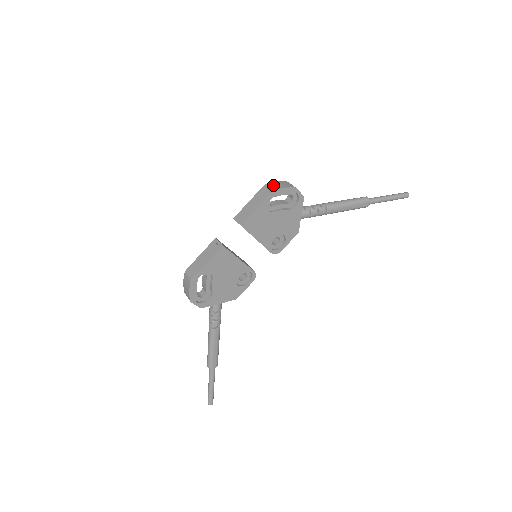
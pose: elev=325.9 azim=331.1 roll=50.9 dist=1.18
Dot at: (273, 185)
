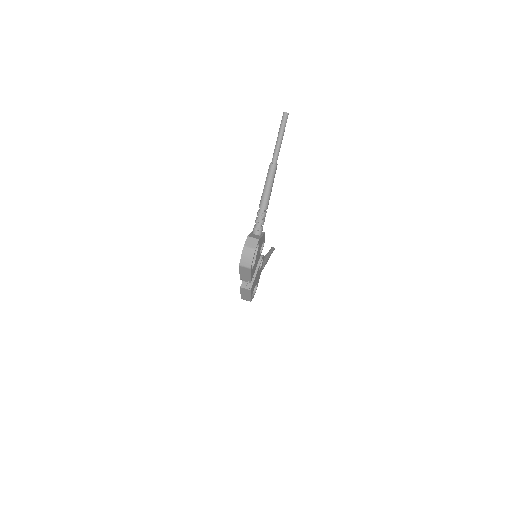
Dot at: (244, 263)
